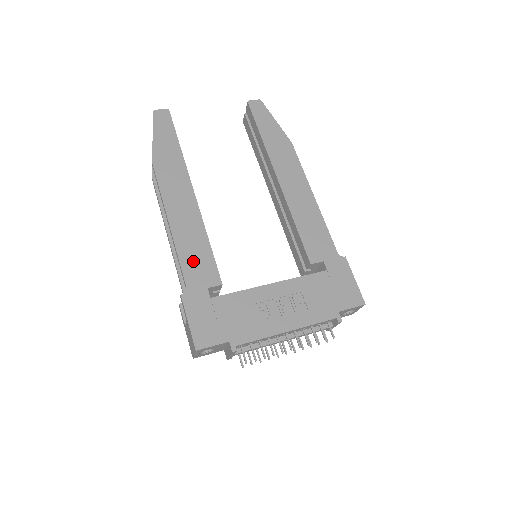
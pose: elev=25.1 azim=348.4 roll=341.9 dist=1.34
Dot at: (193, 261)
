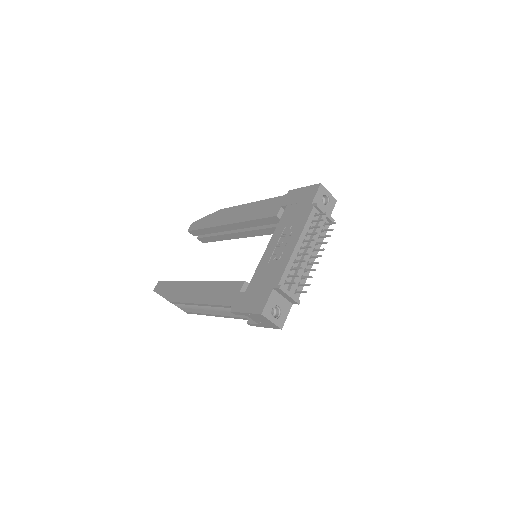
Dot at: (222, 296)
